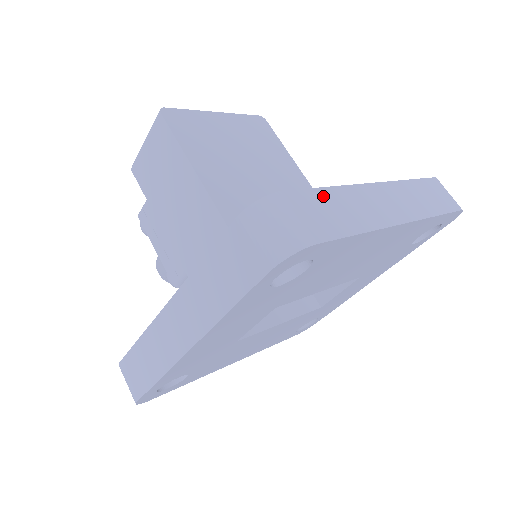
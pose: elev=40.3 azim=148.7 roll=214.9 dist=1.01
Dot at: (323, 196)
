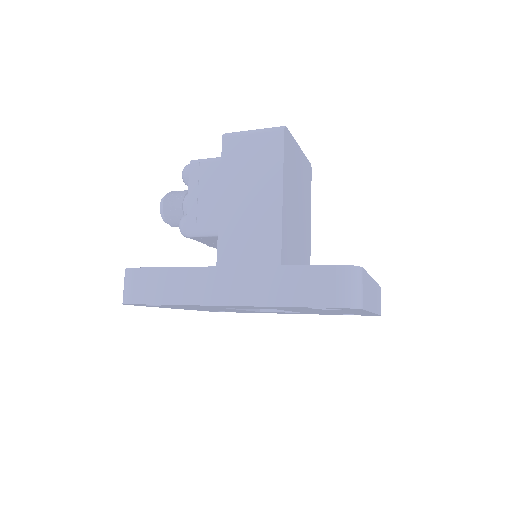
Dot at: (367, 279)
